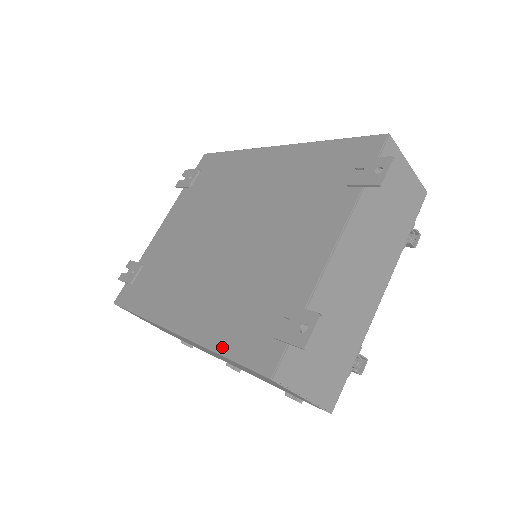
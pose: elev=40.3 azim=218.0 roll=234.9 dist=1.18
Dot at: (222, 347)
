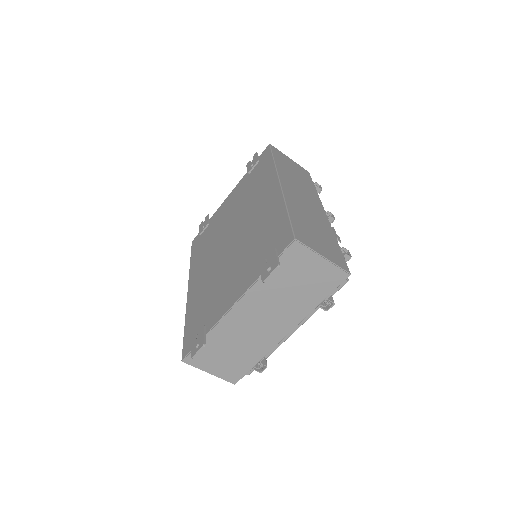
Dot at: (186, 323)
